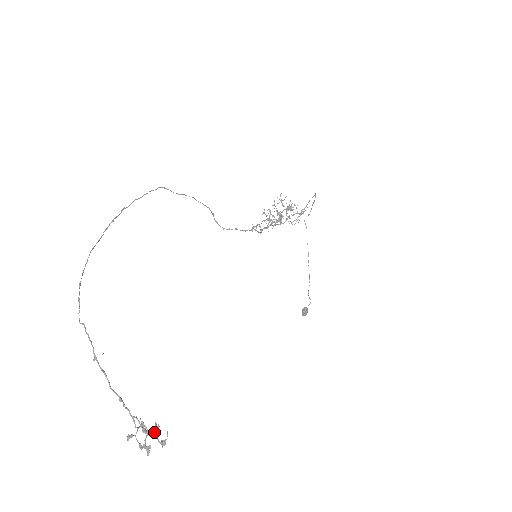
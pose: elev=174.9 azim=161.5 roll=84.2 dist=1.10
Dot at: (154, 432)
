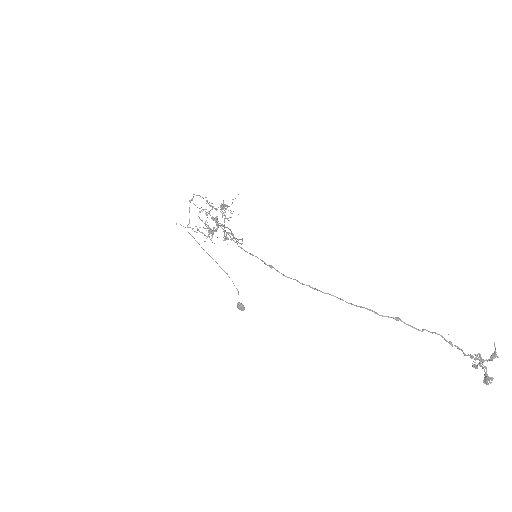
Dot at: occluded
